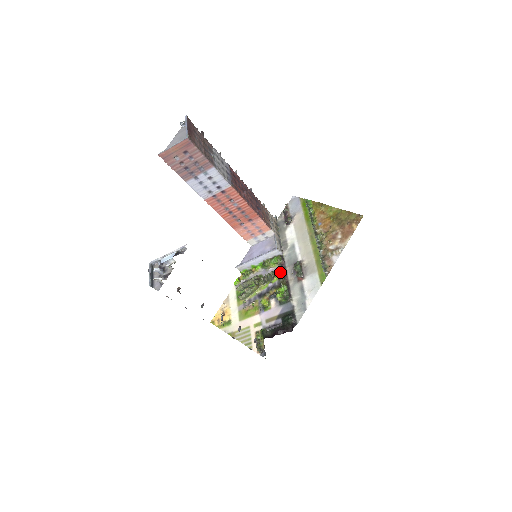
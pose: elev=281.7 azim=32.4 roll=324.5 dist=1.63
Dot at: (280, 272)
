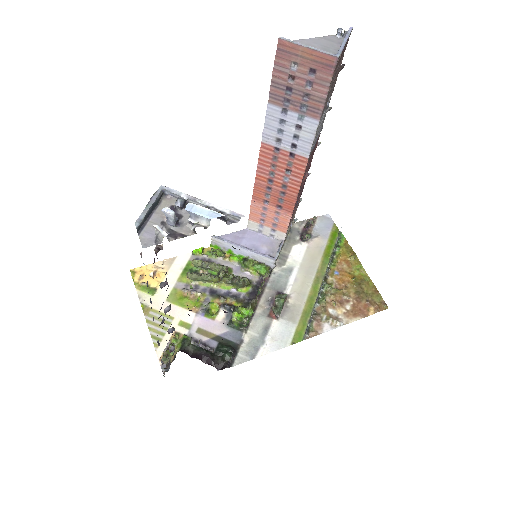
Dot at: (260, 291)
